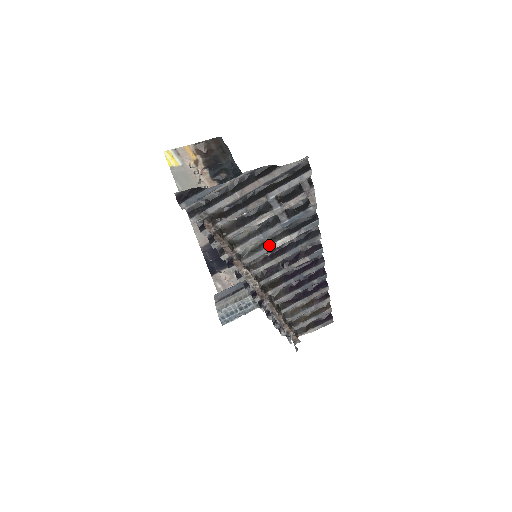
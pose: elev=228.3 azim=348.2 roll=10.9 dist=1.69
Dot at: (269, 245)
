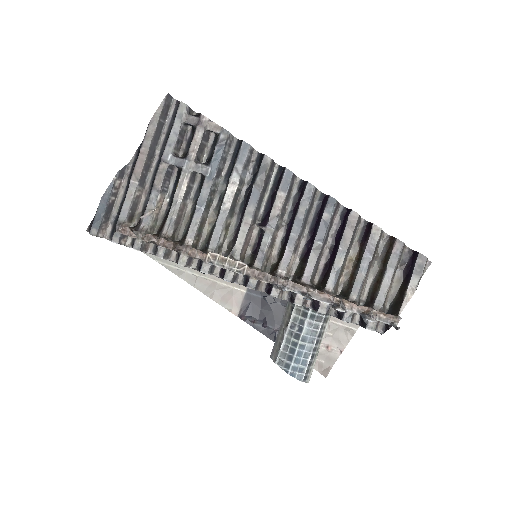
Dot at: (219, 211)
